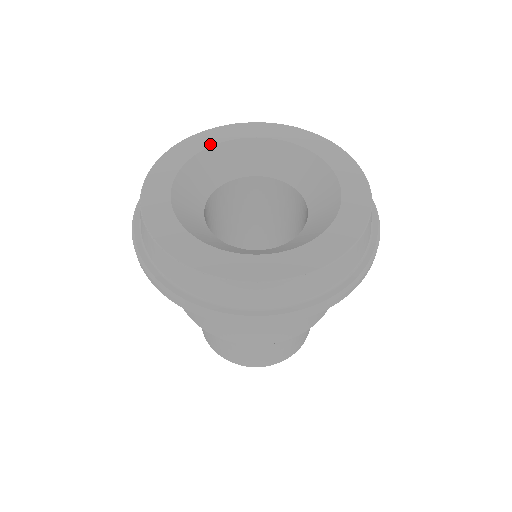
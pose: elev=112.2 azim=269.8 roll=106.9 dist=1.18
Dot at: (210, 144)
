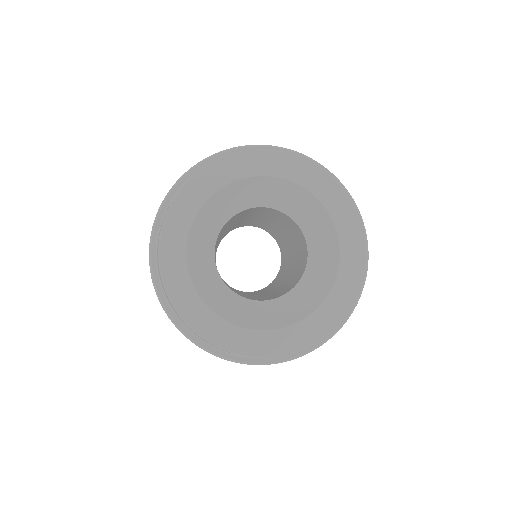
Dot at: (199, 204)
